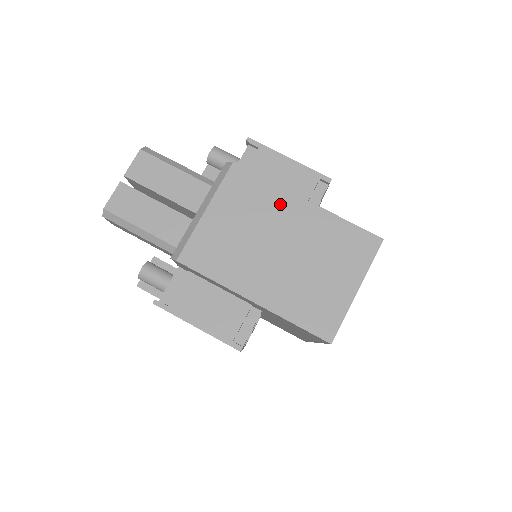
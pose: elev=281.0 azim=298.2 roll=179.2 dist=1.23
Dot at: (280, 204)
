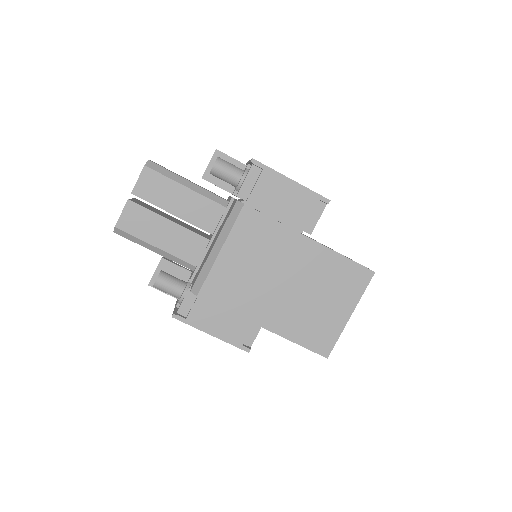
Dot at: (288, 243)
